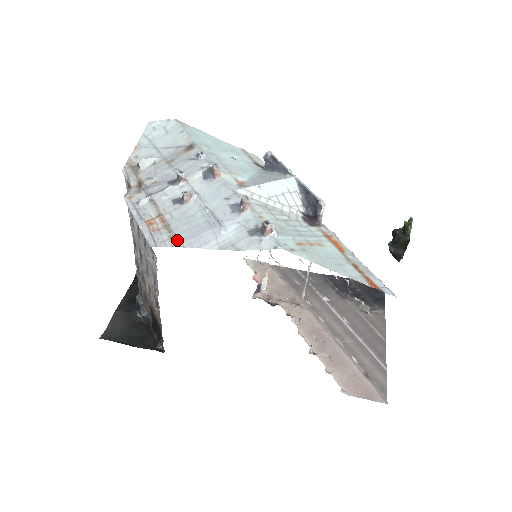
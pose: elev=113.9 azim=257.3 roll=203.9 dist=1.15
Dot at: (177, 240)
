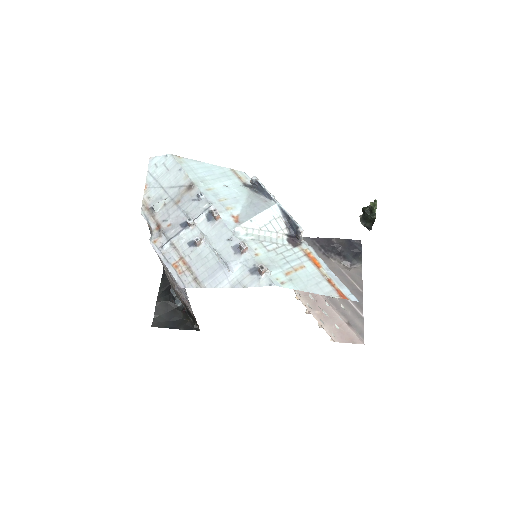
Dot at: (199, 281)
